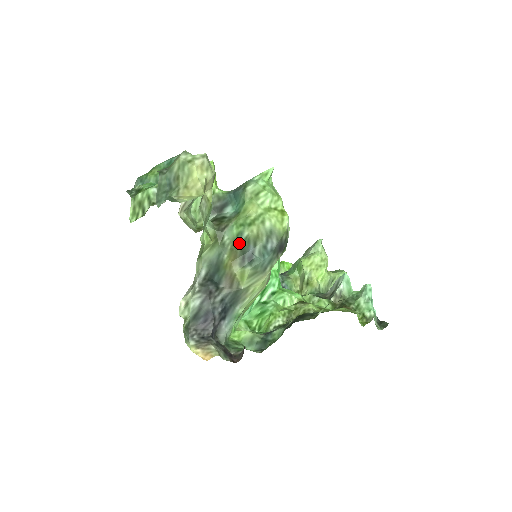
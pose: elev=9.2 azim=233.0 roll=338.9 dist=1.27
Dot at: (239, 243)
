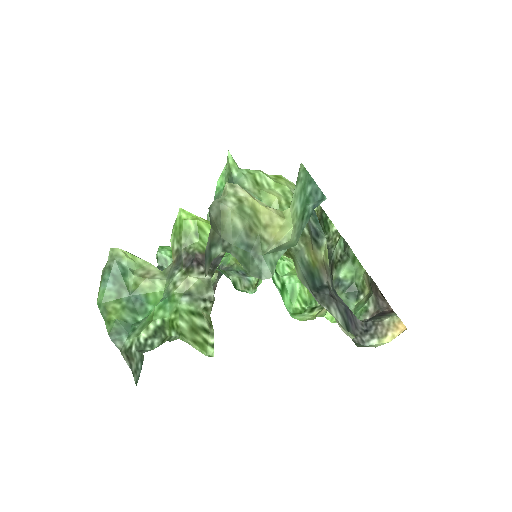
Dot at: (304, 232)
